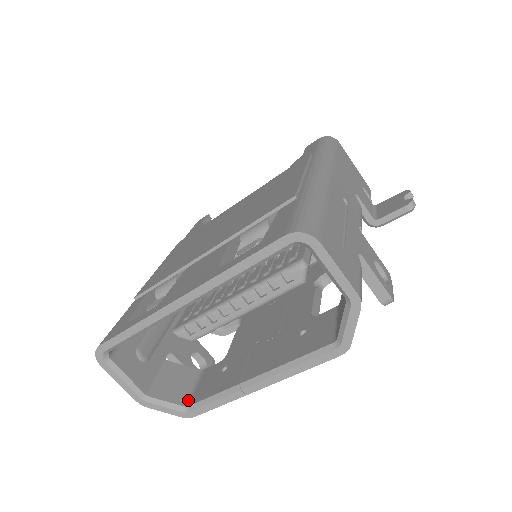
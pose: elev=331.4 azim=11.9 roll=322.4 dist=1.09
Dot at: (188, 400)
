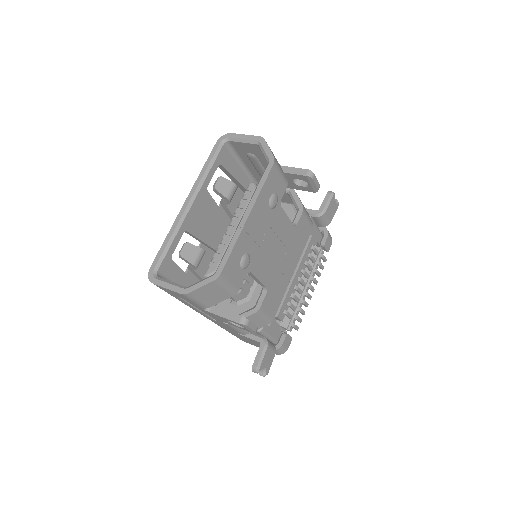
Dot at: occluded
